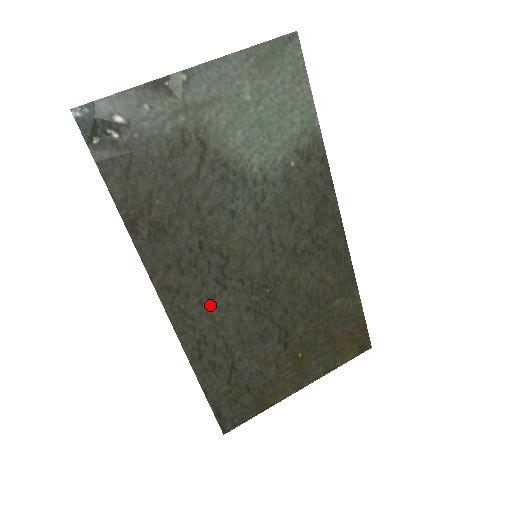
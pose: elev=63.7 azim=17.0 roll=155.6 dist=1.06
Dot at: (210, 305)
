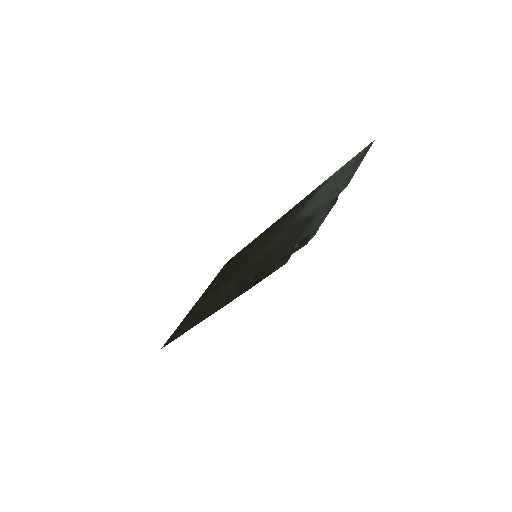
Dot at: (224, 294)
